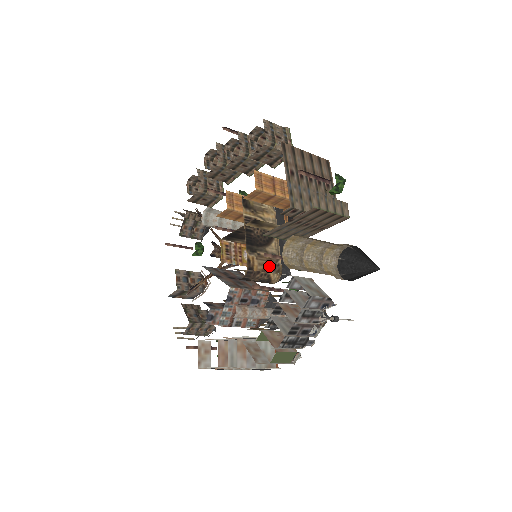
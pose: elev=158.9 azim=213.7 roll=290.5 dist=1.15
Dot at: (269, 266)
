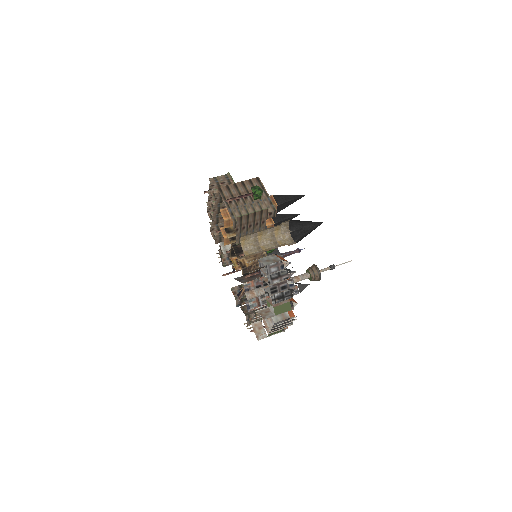
Dot at: (257, 259)
